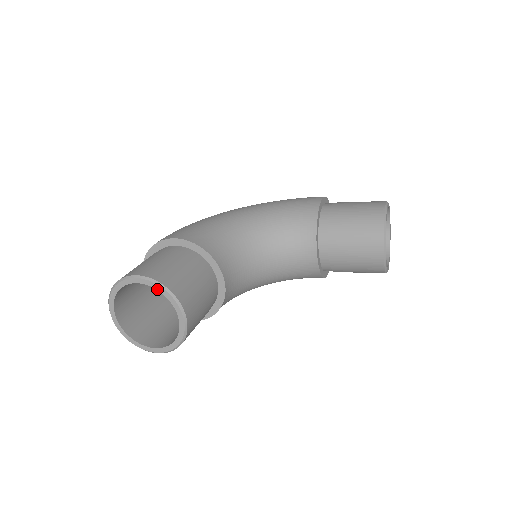
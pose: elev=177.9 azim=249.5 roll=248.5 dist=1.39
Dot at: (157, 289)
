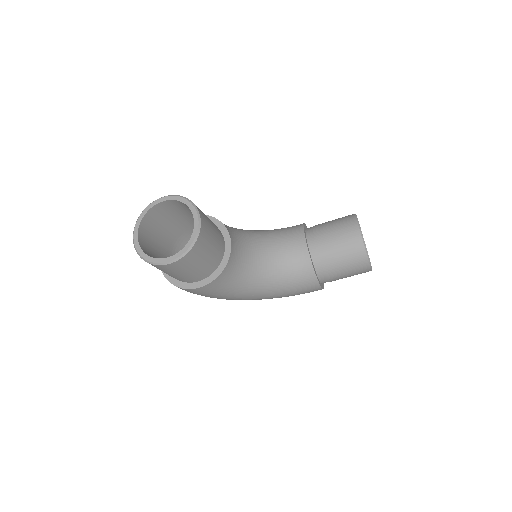
Dot at: (178, 200)
